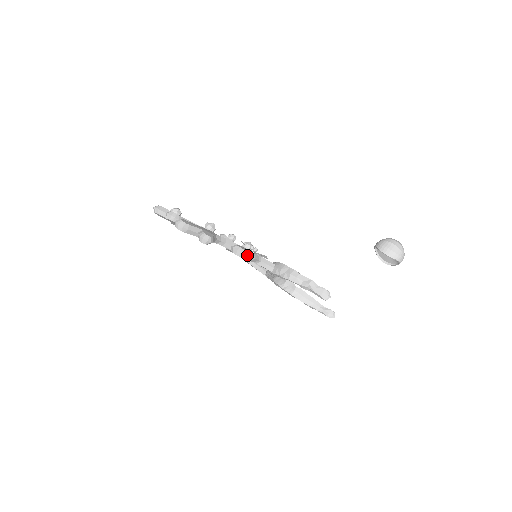
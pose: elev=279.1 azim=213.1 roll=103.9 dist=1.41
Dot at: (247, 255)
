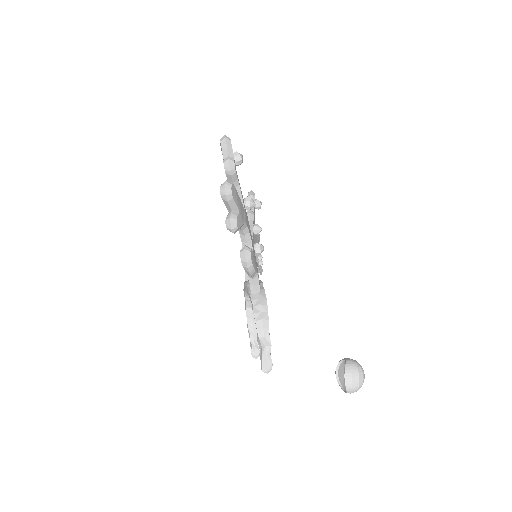
Dot at: (248, 268)
